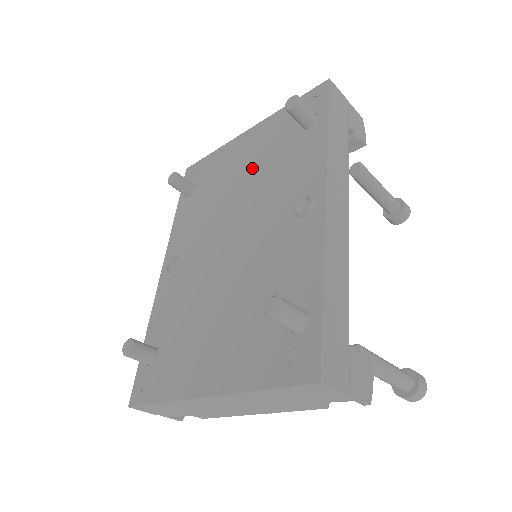
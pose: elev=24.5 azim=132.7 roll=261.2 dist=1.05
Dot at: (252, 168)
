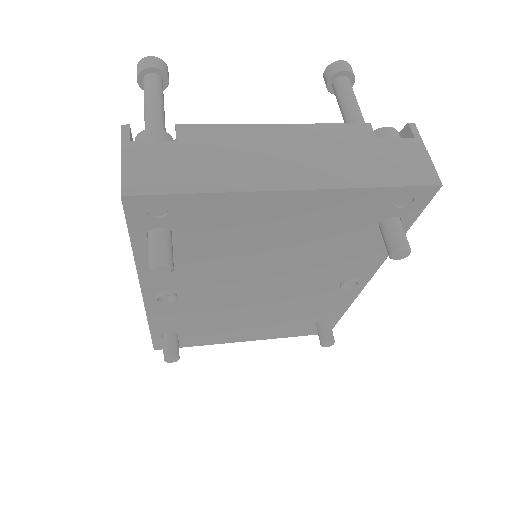
Dot at: (296, 243)
